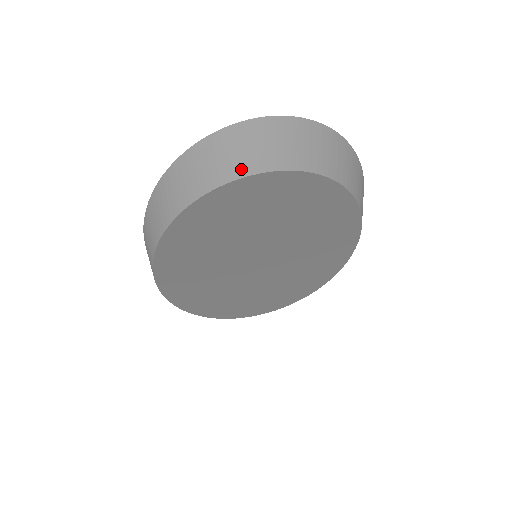
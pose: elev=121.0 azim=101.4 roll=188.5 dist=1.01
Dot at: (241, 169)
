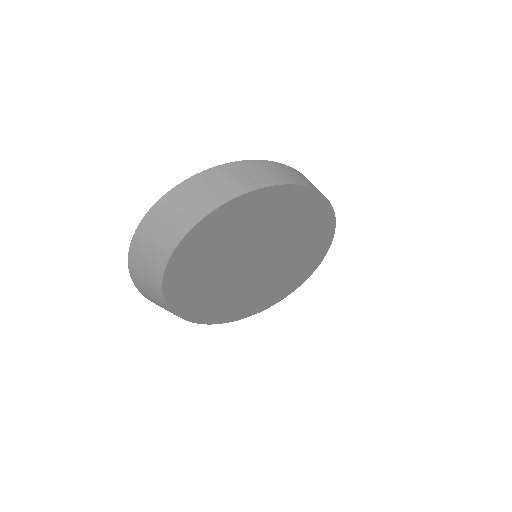
Dot at: (169, 245)
